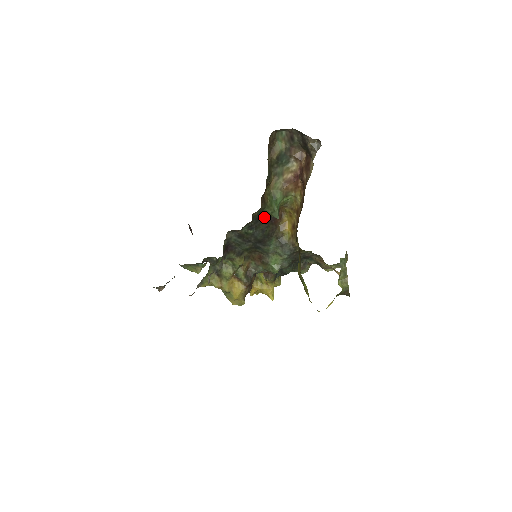
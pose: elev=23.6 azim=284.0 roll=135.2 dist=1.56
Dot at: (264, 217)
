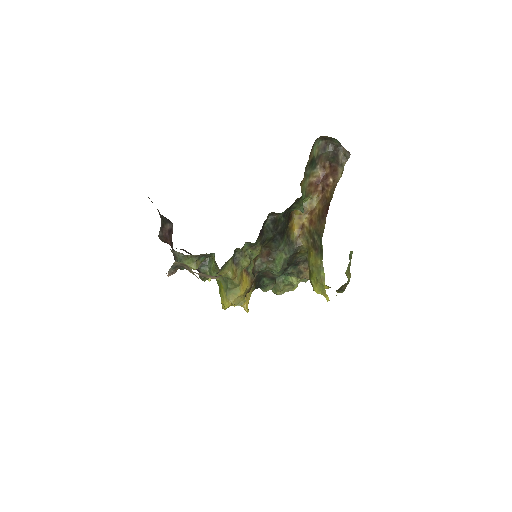
Dot at: (291, 210)
